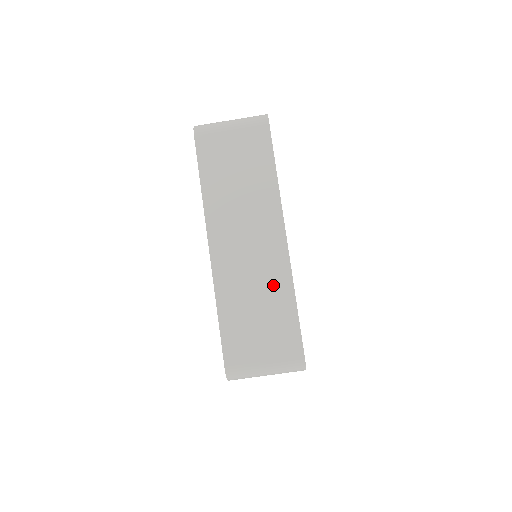
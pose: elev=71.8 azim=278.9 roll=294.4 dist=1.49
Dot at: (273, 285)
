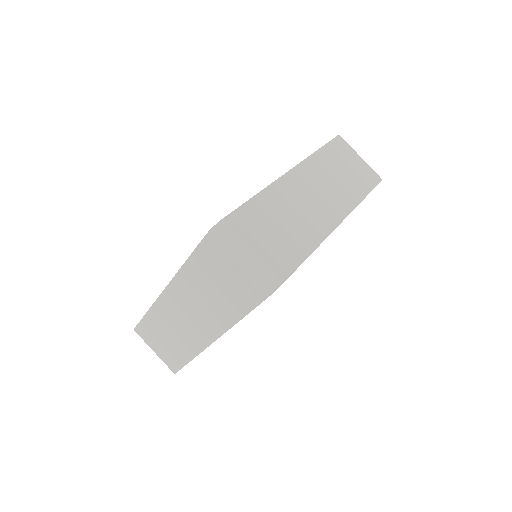
Dot at: (307, 229)
